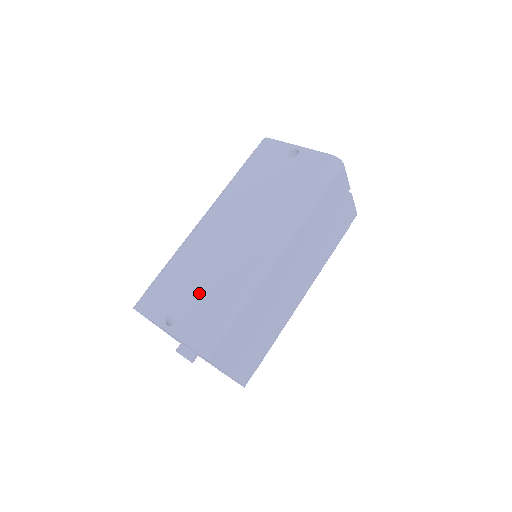
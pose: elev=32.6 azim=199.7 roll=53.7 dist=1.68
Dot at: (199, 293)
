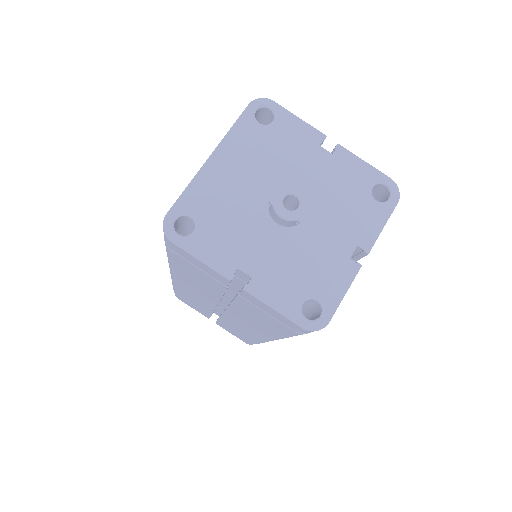
Dot at: occluded
